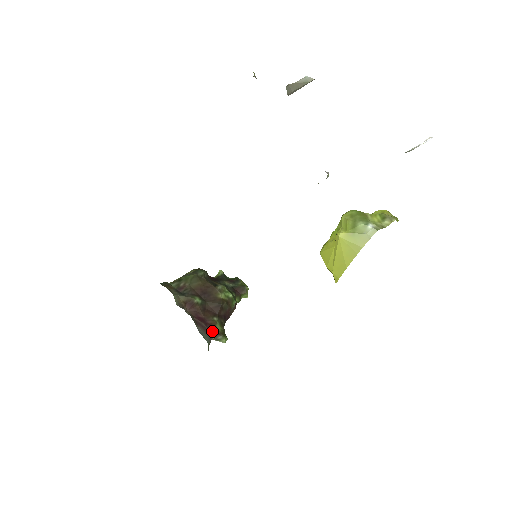
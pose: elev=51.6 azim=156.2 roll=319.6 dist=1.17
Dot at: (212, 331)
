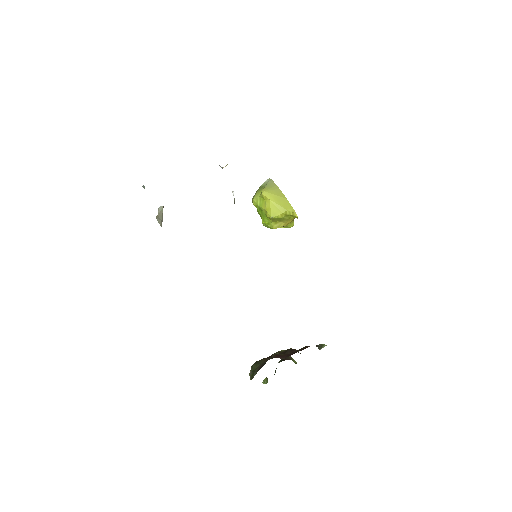
Dot at: occluded
